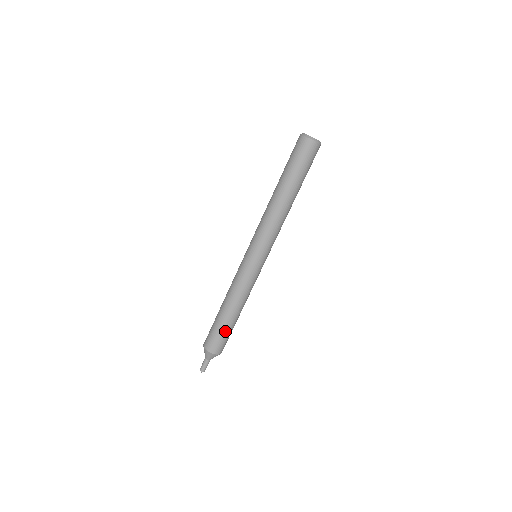
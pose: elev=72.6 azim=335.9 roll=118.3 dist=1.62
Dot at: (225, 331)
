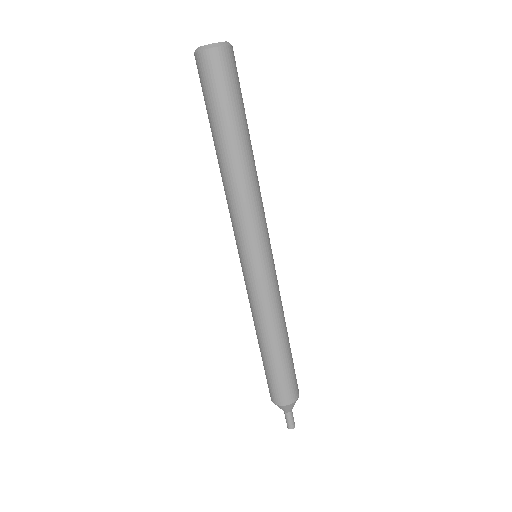
Dot at: (287, 369)
